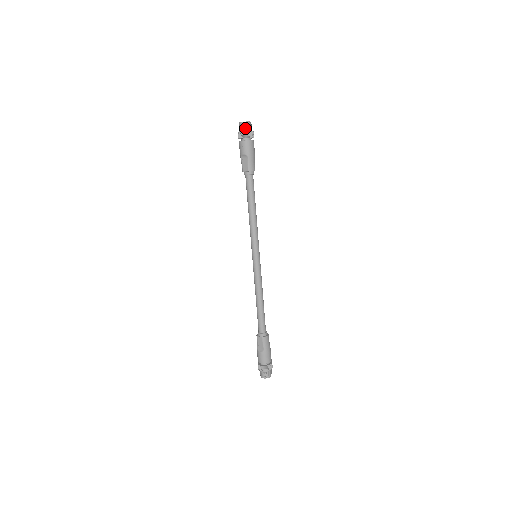
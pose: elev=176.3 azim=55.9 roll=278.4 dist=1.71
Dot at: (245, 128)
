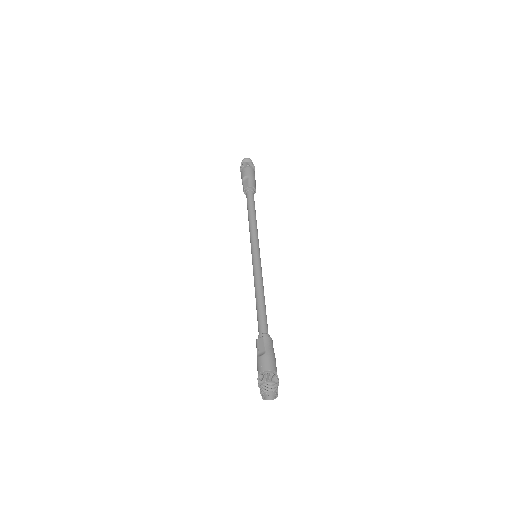
Dot at: (247, 161)
